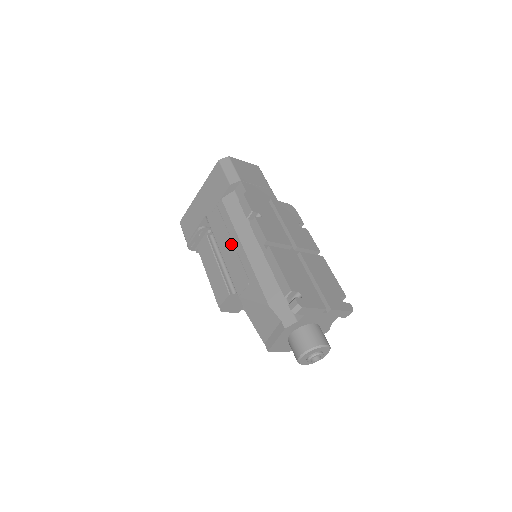
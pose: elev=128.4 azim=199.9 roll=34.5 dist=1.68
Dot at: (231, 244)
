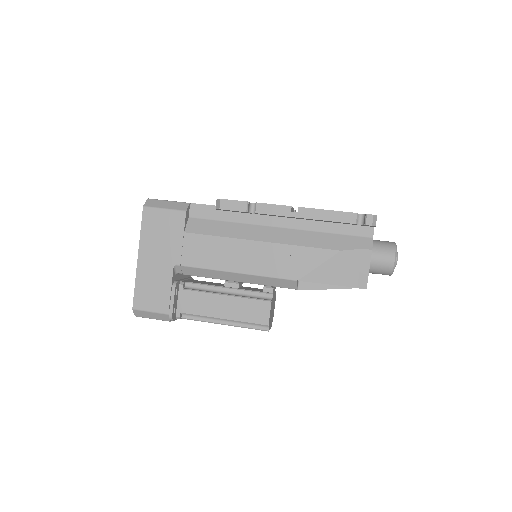
Dot at: (242, 252)
